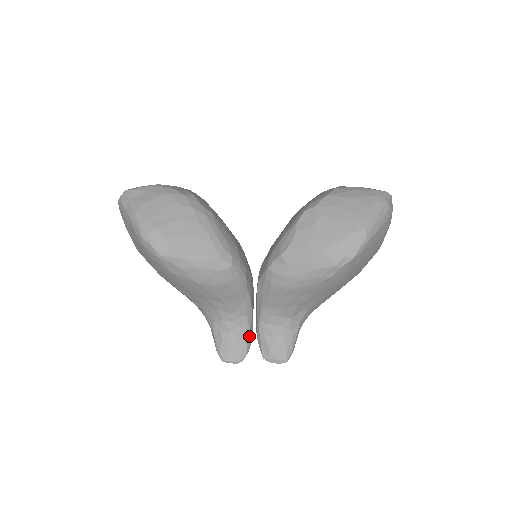
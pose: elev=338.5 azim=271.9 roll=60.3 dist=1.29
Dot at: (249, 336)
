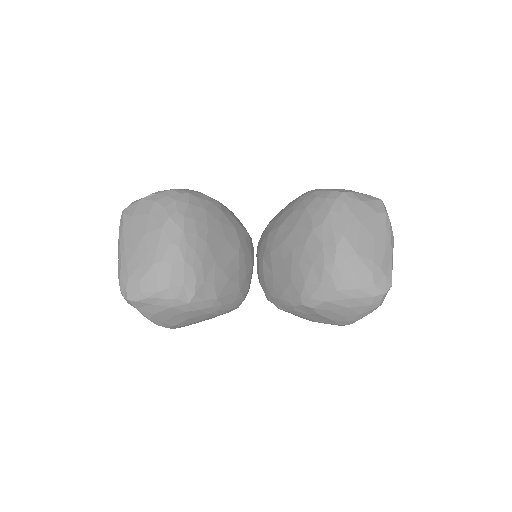
Dot at: occluded
